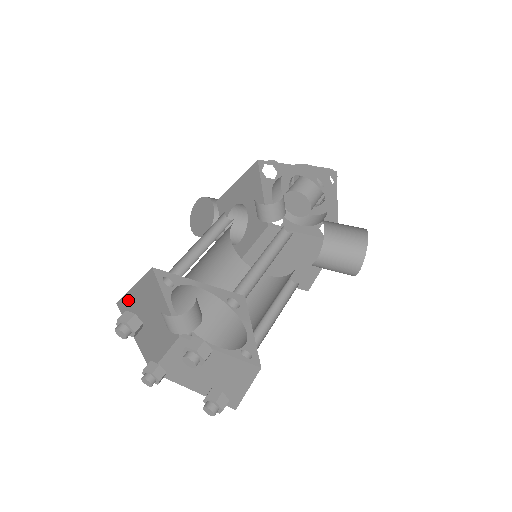
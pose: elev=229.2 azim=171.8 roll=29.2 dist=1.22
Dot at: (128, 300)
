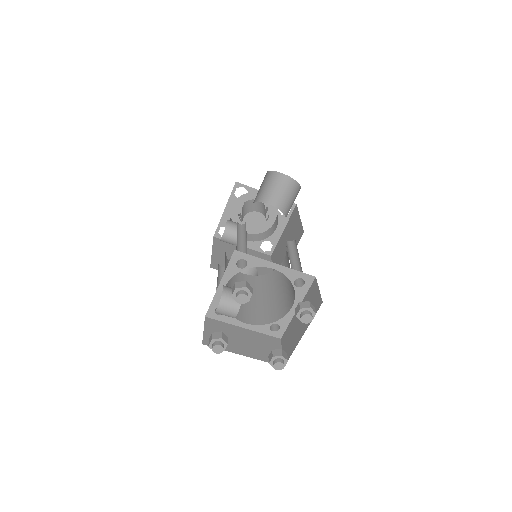
Dot at: occluded
